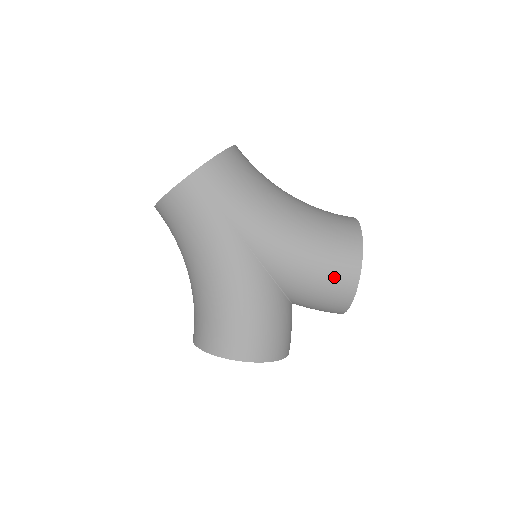
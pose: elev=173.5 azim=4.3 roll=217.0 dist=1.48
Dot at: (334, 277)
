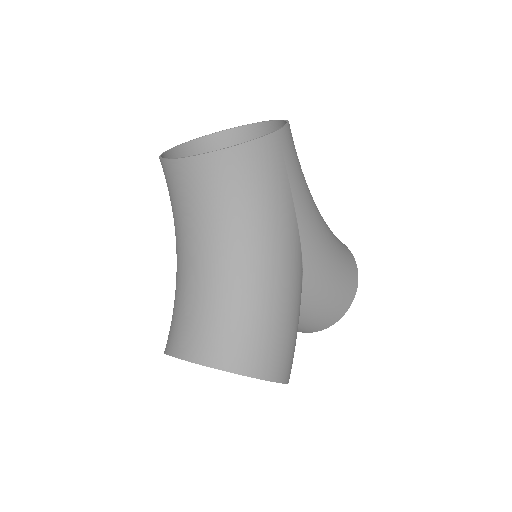
Dot at: (344, 289)
